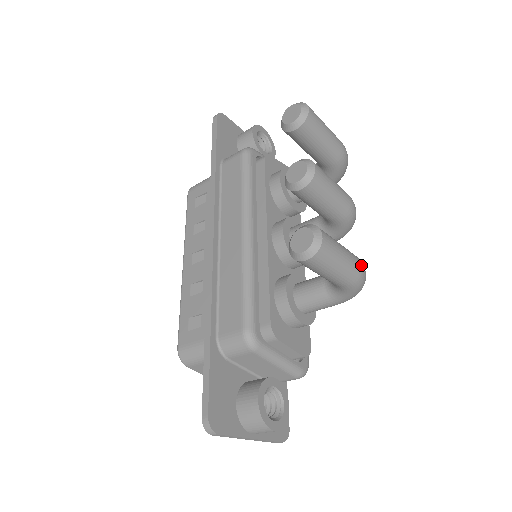
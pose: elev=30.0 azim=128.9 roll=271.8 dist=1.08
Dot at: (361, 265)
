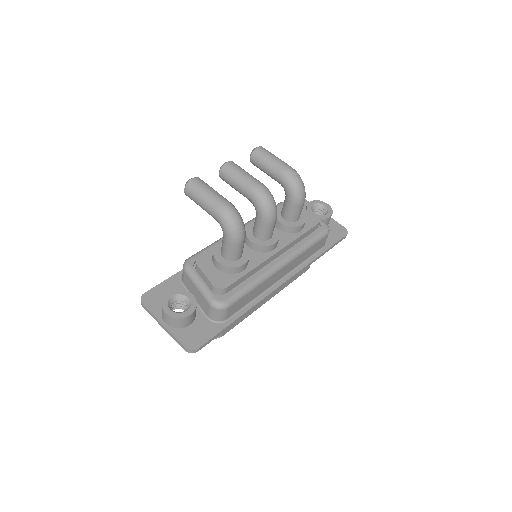
Dot at: (224, 203)
